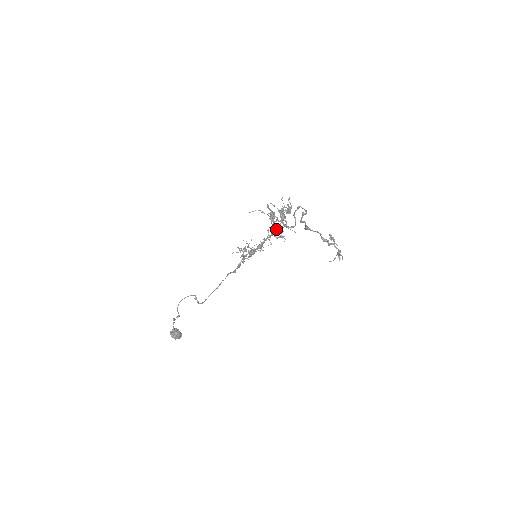
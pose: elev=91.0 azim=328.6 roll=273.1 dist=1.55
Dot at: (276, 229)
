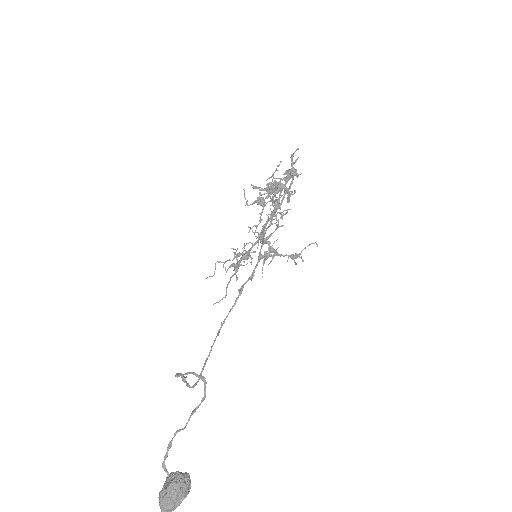
Dot at: (279, 203)
